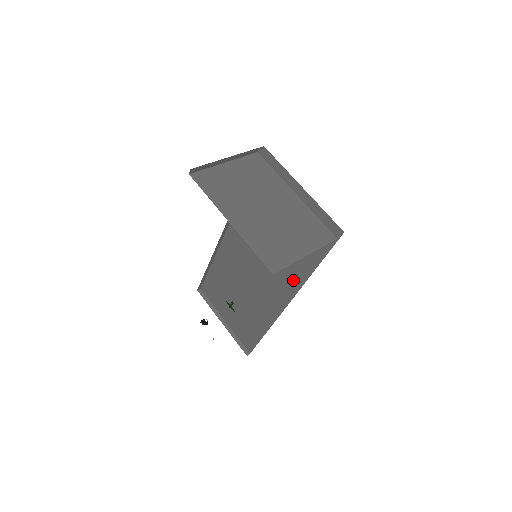
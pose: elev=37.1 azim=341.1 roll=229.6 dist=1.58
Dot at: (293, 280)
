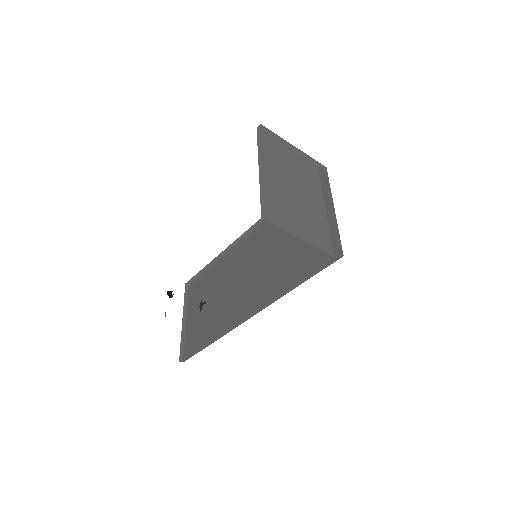
Dot at: (271, 294)
